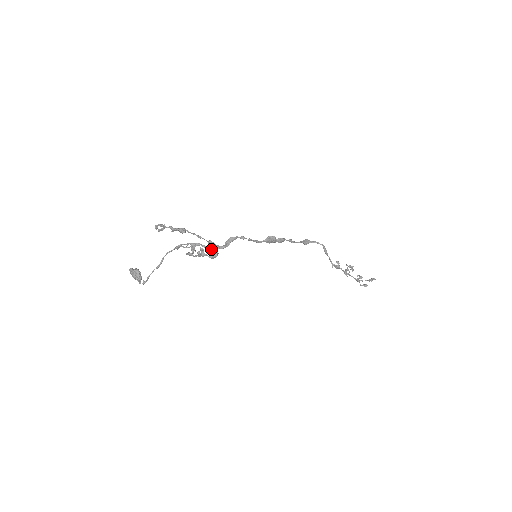
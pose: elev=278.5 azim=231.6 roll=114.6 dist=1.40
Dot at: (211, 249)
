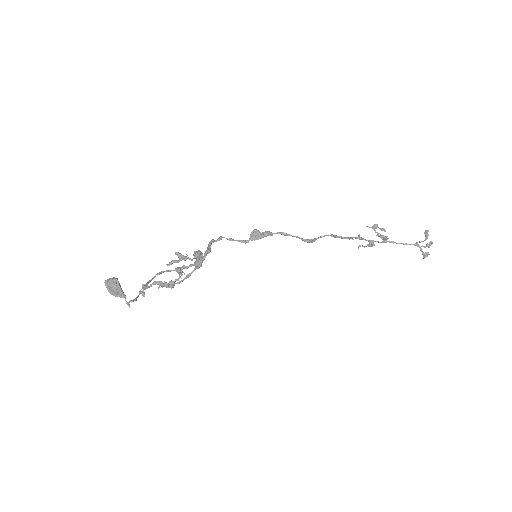
Dot at: (198, 263)
